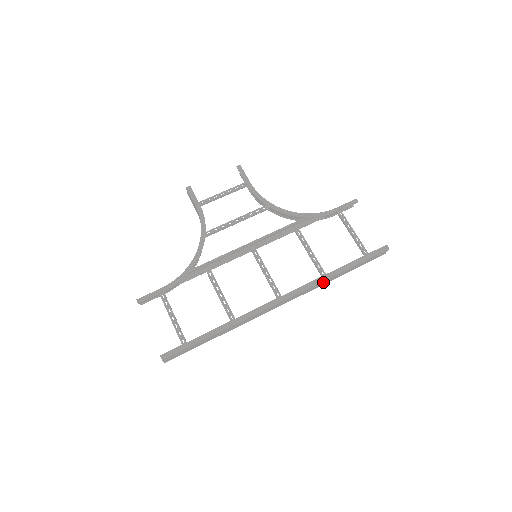
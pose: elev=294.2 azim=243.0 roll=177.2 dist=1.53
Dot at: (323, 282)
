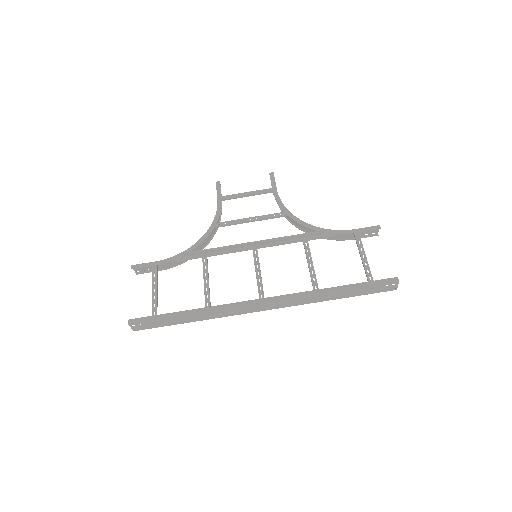
Dot at: (314, 298)
